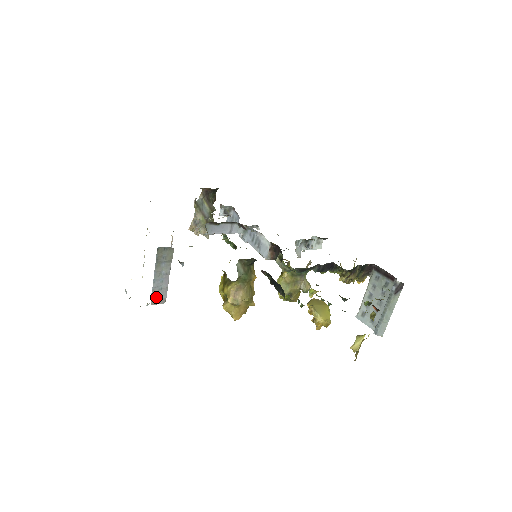
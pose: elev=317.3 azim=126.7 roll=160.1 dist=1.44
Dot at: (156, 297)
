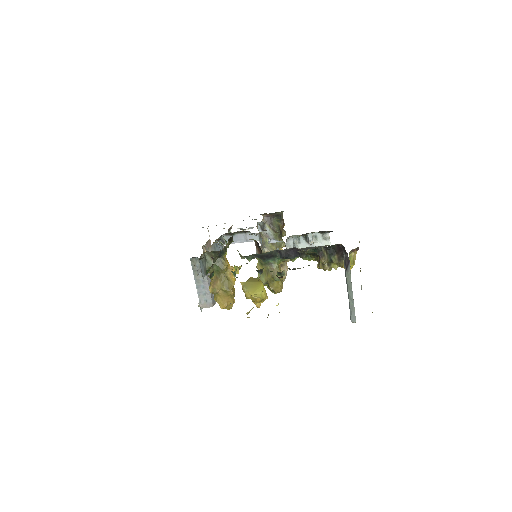
Dot at: (203, 301)
